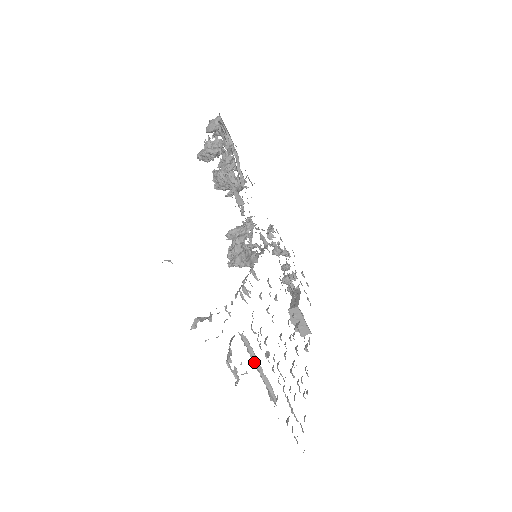
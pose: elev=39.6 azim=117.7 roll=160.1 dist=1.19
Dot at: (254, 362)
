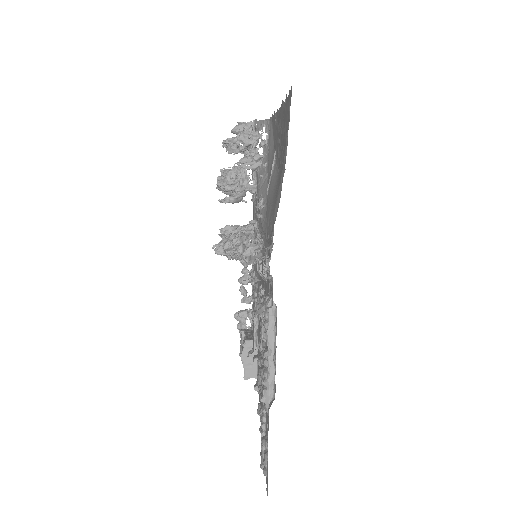
Dot at: (269, 340)
